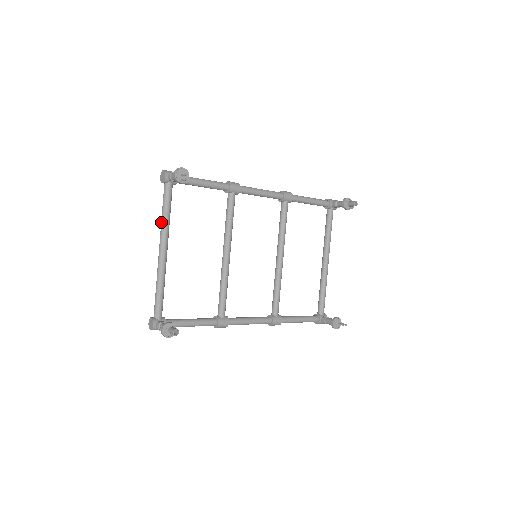
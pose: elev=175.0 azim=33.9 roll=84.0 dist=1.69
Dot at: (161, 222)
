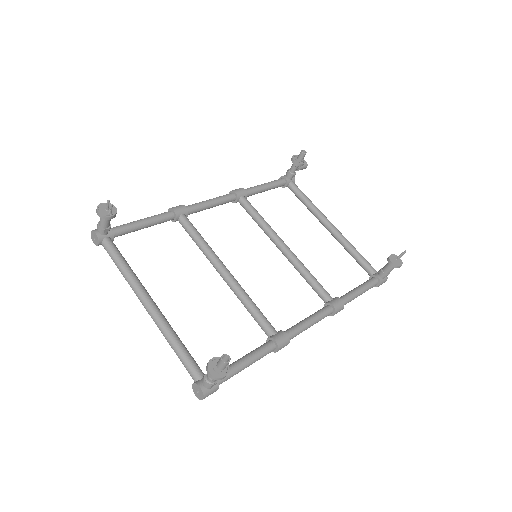
Dot at: occluded
